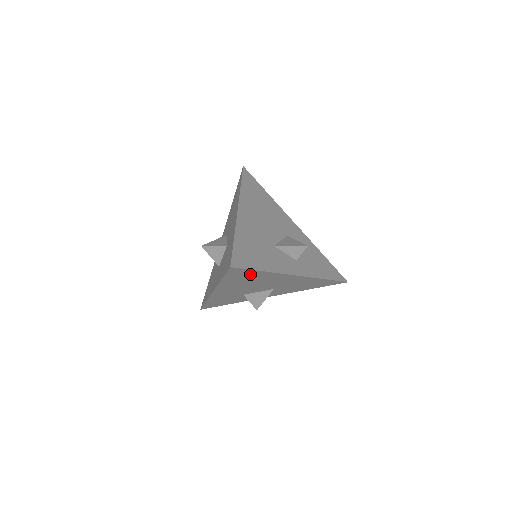
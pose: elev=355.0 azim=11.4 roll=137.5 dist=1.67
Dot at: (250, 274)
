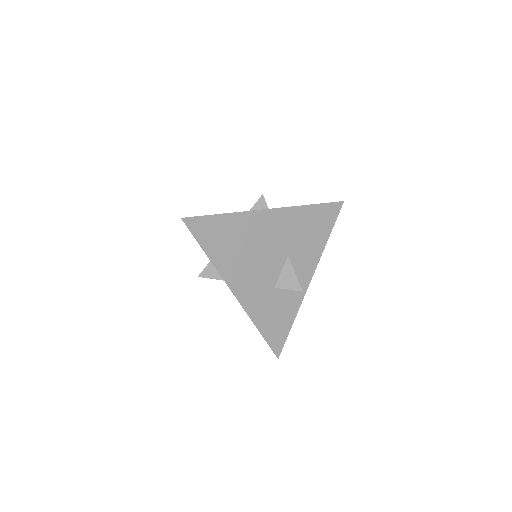
Dot at: (219, 227)
